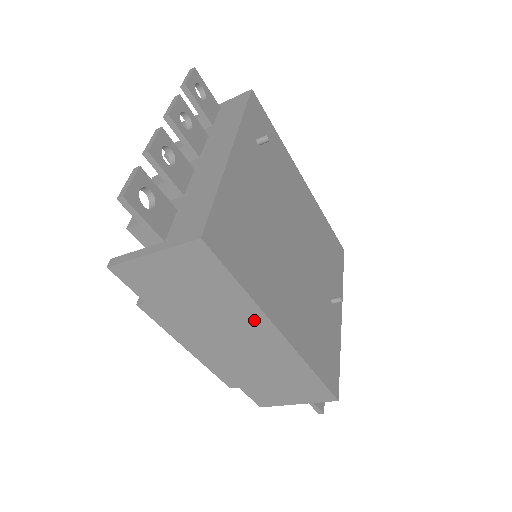
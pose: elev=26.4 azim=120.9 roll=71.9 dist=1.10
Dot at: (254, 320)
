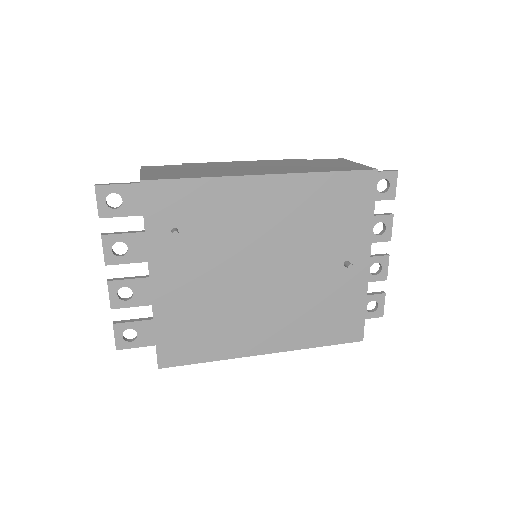
Dot at: occluded
